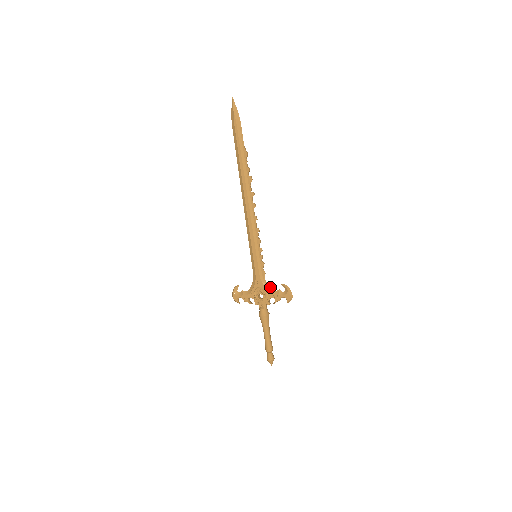
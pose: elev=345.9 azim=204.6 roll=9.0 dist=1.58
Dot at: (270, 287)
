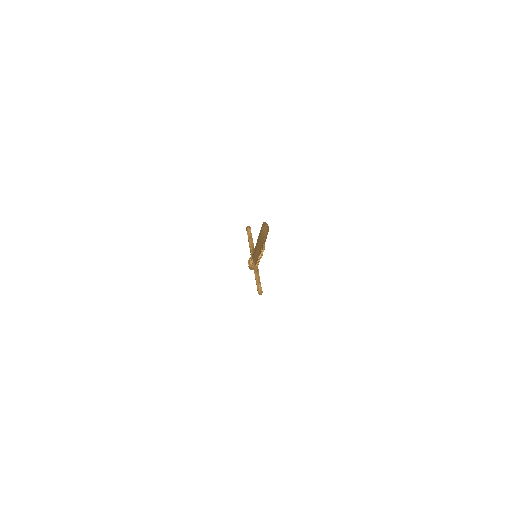
Dot at: (256, 271)
